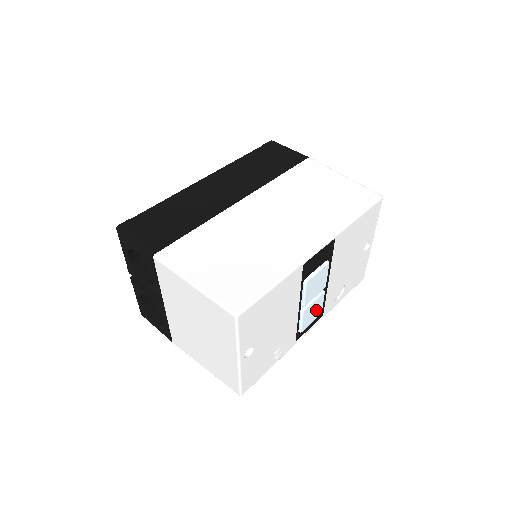
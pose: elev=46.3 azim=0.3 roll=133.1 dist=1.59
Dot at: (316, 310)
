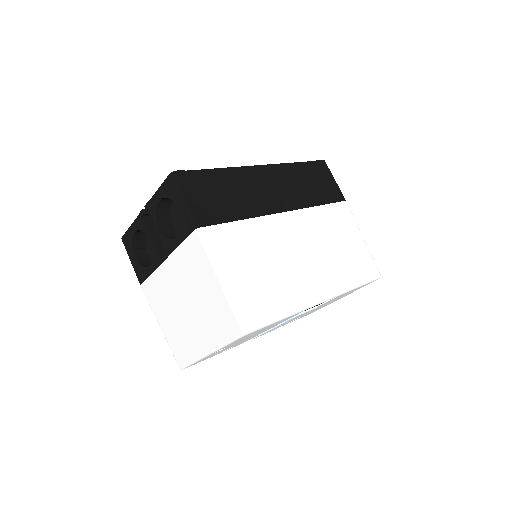
Dot at: occluded
